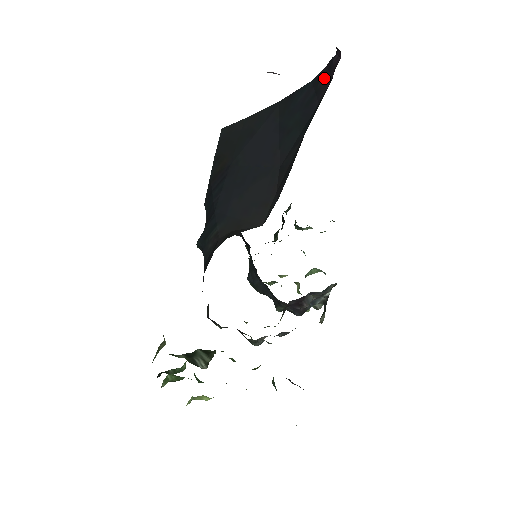
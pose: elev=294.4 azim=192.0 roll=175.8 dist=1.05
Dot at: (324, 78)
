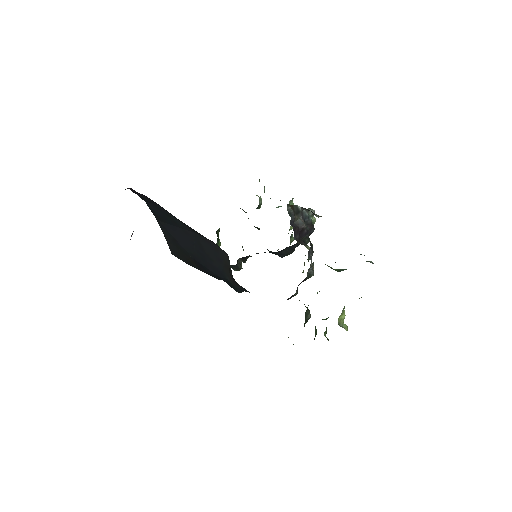
Dot at: (143, 197)
